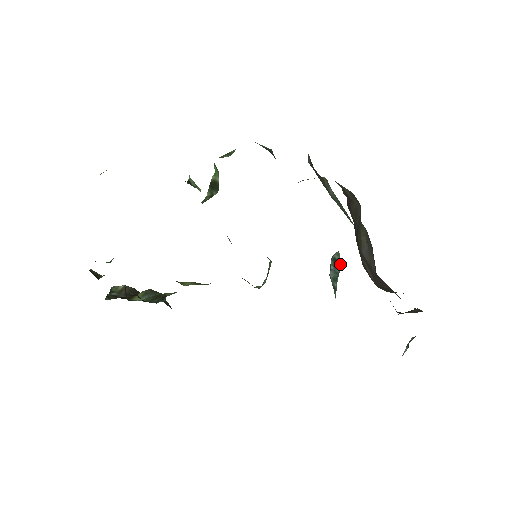
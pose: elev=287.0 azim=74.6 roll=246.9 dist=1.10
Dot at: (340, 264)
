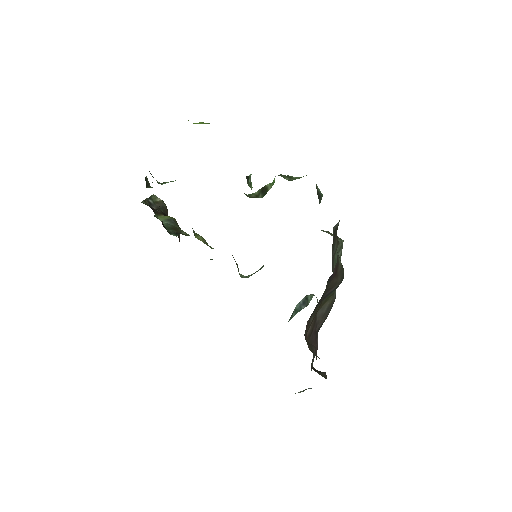
Dot at: (307, 304)
